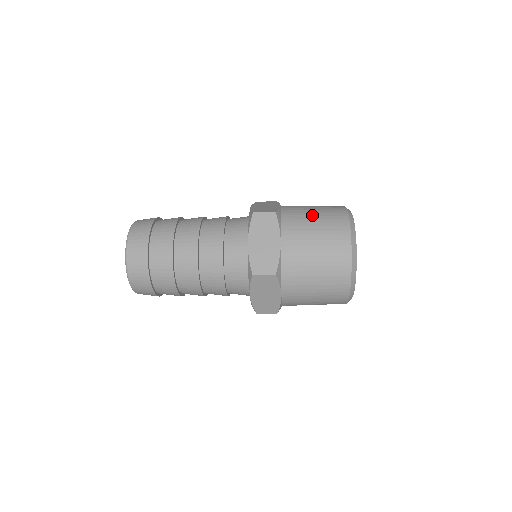
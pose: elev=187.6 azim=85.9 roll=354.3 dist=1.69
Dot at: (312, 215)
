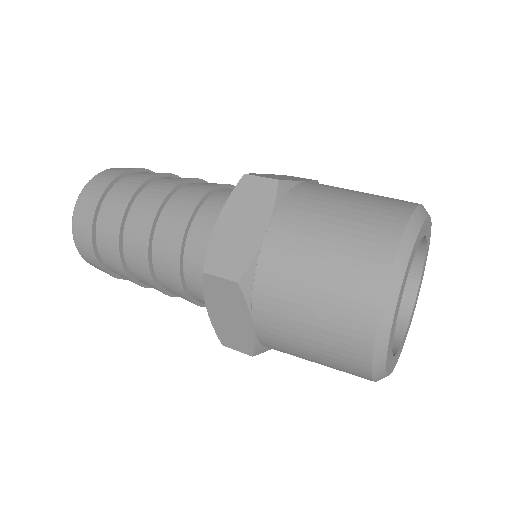
Dot at: (344, 200)
